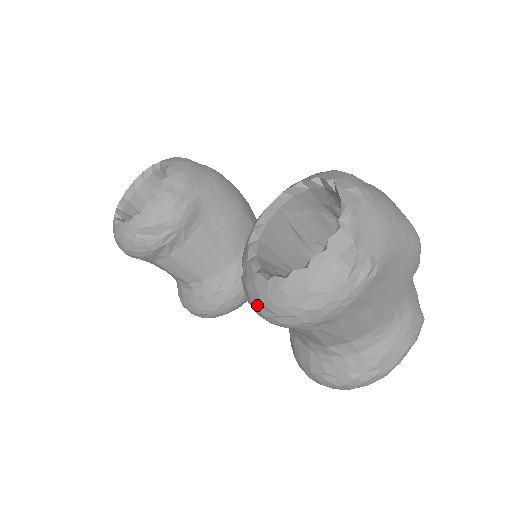
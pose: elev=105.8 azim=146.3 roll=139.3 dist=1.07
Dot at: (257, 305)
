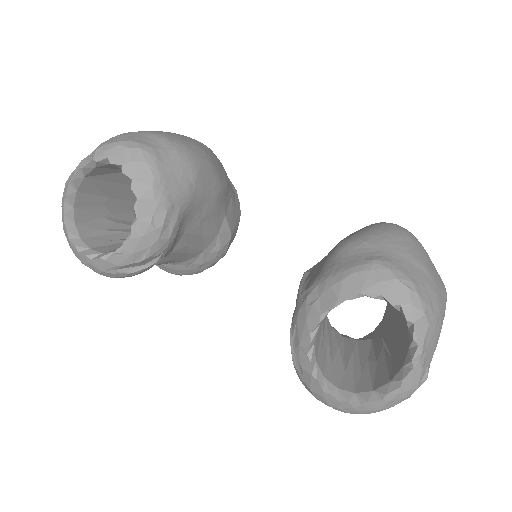
Dot at: (322, 402)
